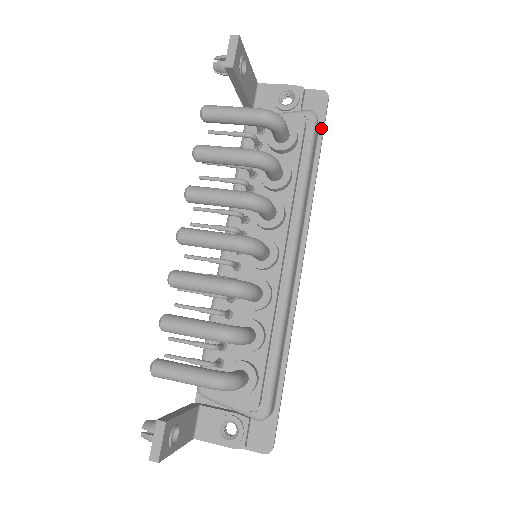
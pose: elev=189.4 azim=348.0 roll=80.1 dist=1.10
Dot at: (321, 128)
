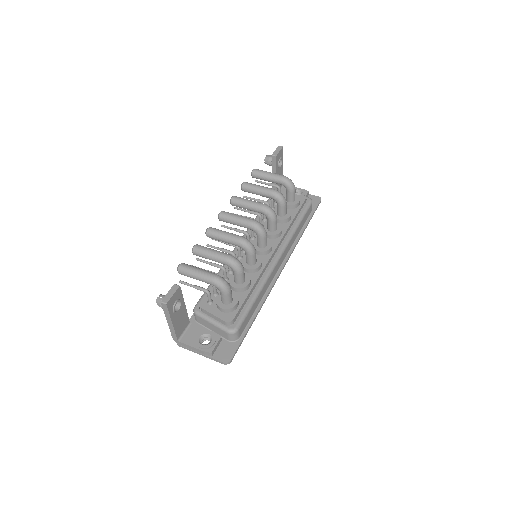
Dot at: (313, 211)
